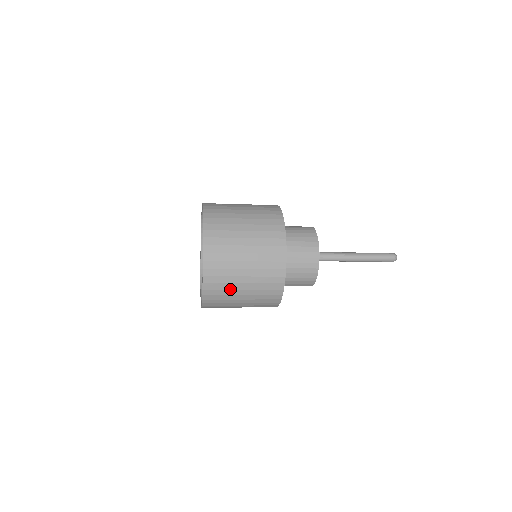
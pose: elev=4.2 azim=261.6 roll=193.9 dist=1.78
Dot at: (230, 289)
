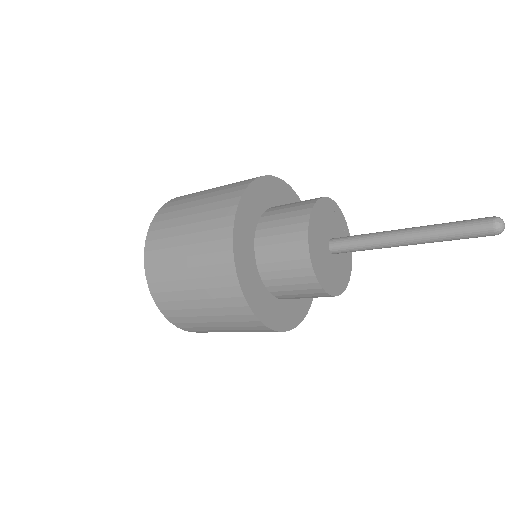
Dot at: (171, 258)
